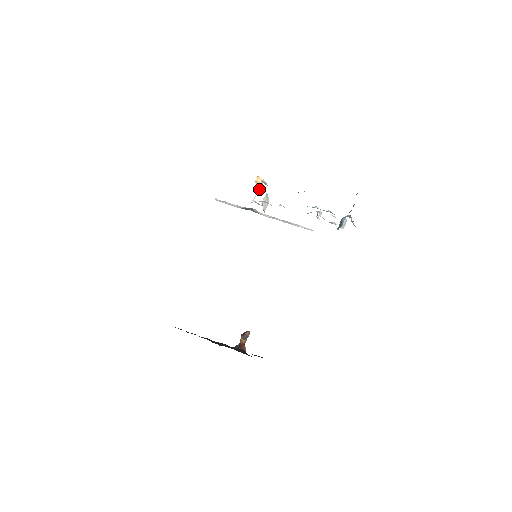
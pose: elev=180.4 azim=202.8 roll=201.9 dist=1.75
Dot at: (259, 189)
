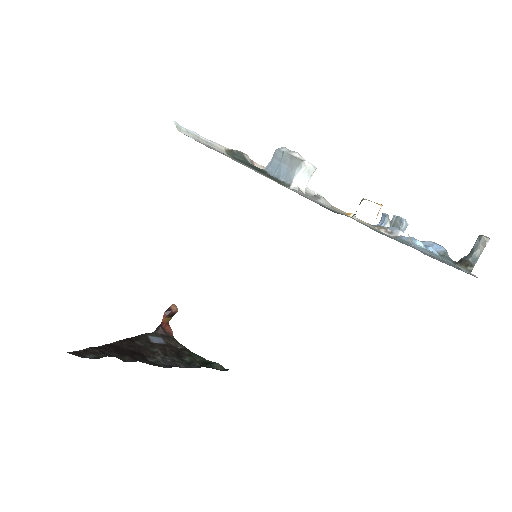
Dot at: (307, 162)
